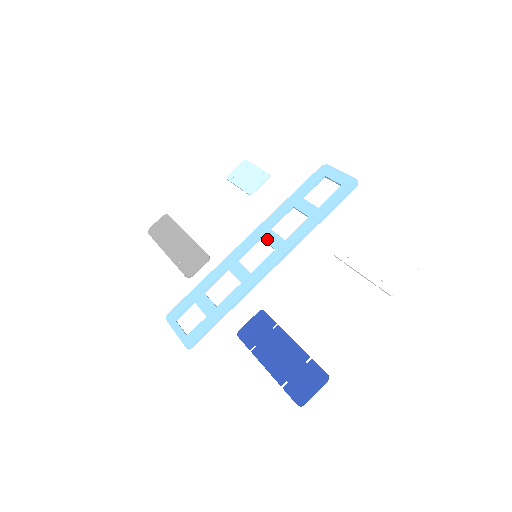
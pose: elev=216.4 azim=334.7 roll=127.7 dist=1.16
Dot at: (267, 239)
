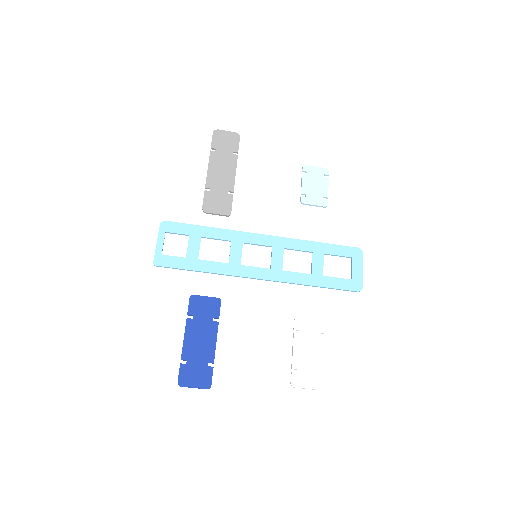
Dot at: (274, 254)
